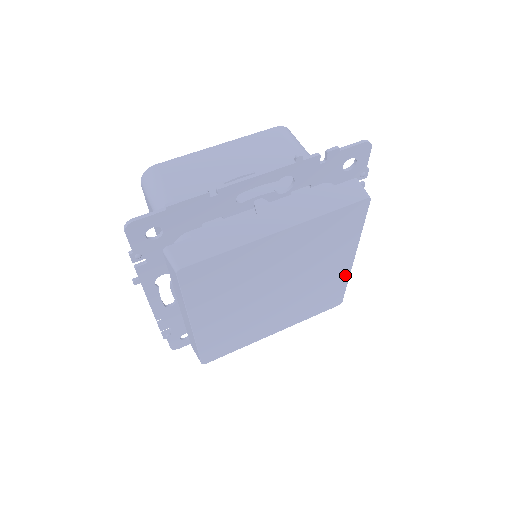
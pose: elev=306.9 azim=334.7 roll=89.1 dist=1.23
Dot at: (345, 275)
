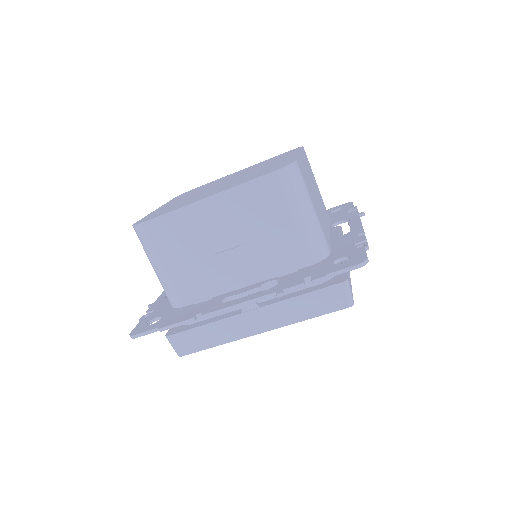
Dot at: occluded
